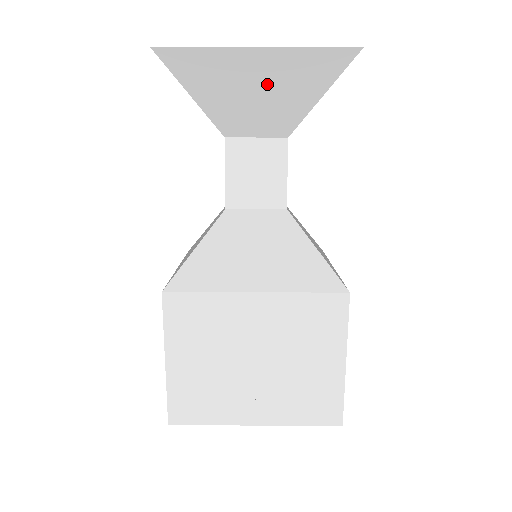
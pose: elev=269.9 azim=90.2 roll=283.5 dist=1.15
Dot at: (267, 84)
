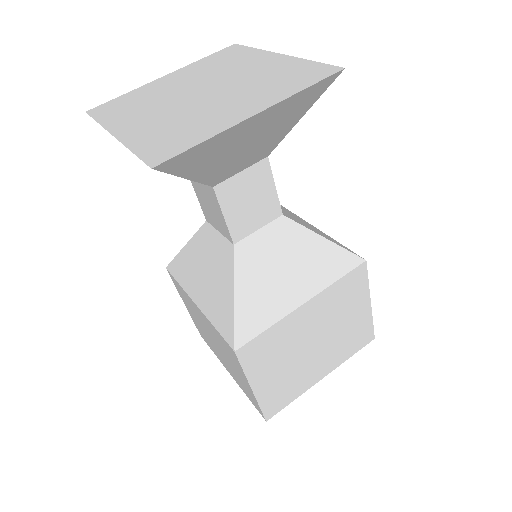
Dot at: (258, 133)
